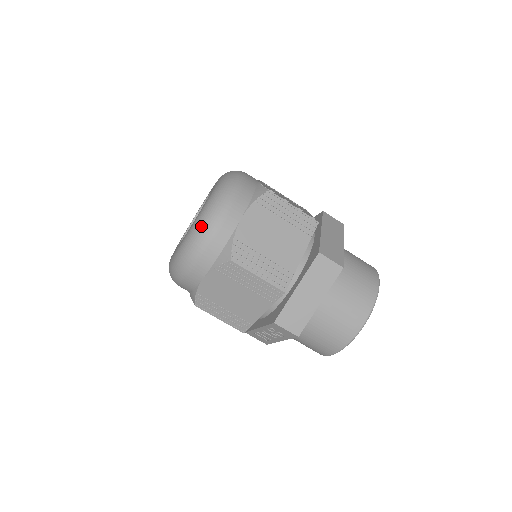
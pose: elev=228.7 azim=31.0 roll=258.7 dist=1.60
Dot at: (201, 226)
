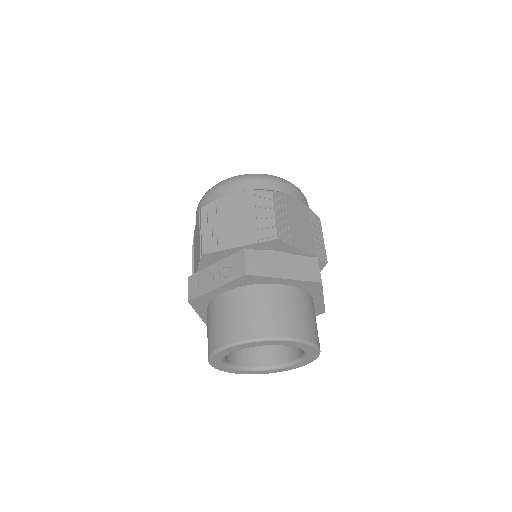
Dot at: occluded
